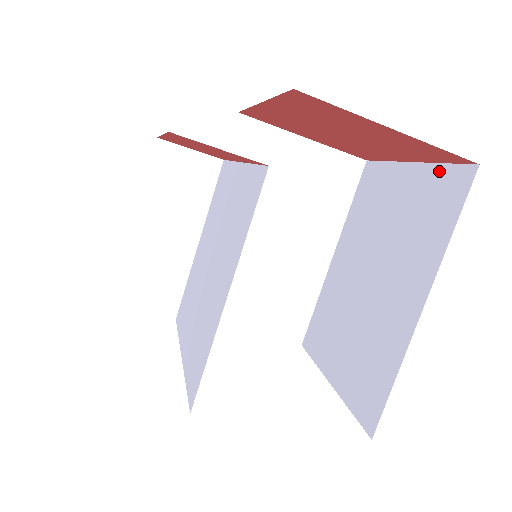
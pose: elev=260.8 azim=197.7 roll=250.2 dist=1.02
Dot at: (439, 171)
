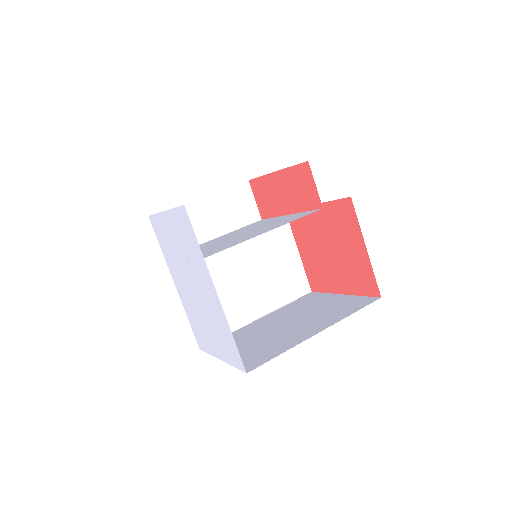
Dot at: (358, 297)
